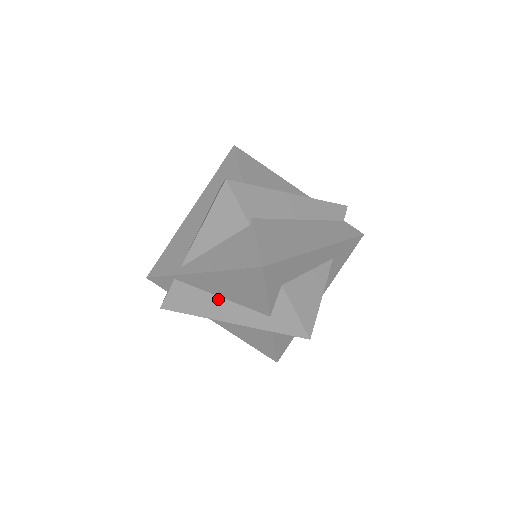
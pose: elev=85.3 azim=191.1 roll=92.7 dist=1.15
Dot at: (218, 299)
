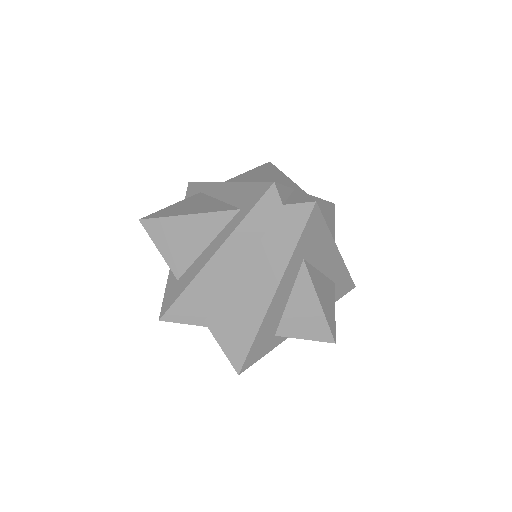
Dot at: occluded
